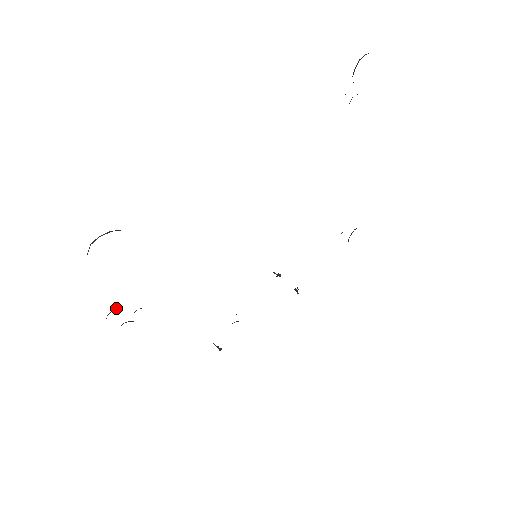
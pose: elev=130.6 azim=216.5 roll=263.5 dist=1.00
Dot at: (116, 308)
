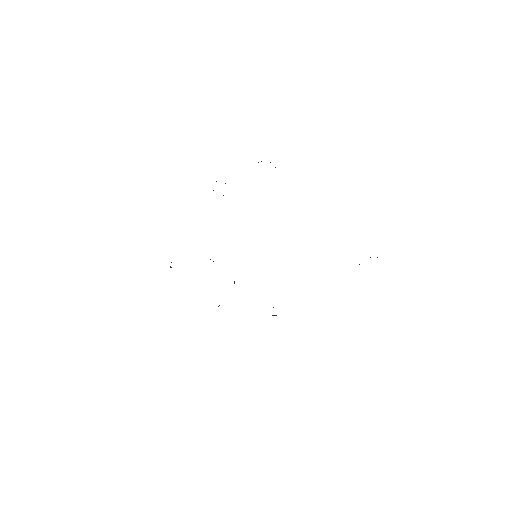
Dot at: occluded
